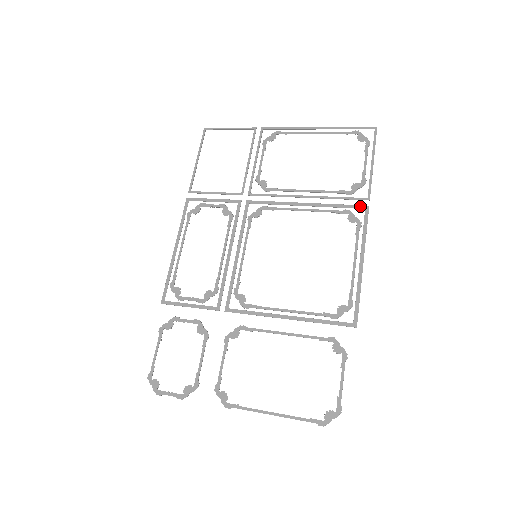
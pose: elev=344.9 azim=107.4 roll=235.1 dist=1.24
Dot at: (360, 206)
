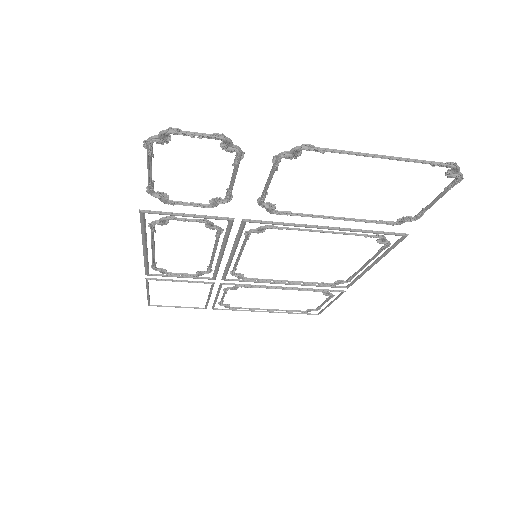
Dot at: (340, 287)
